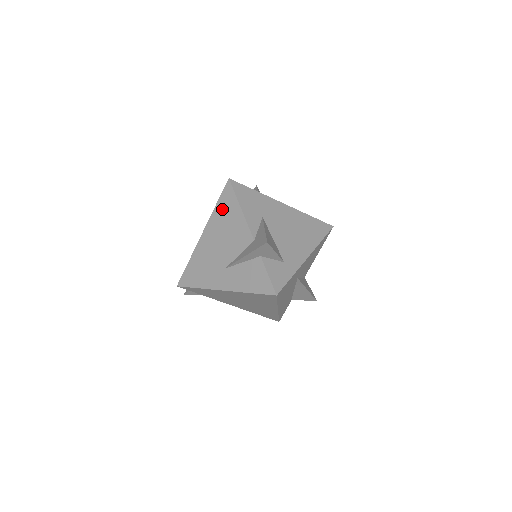
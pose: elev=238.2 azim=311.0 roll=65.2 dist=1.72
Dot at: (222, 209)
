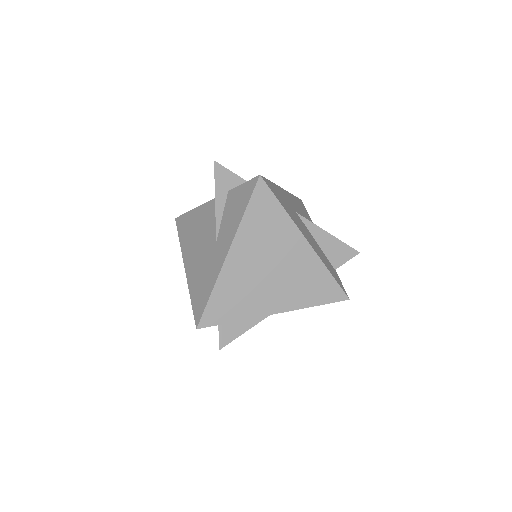
Dot at: (184, 233)
